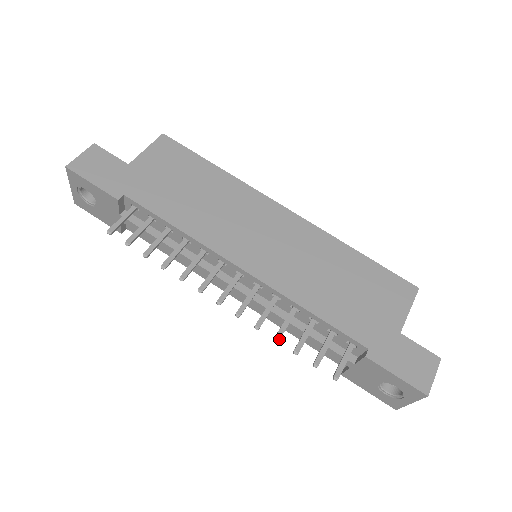
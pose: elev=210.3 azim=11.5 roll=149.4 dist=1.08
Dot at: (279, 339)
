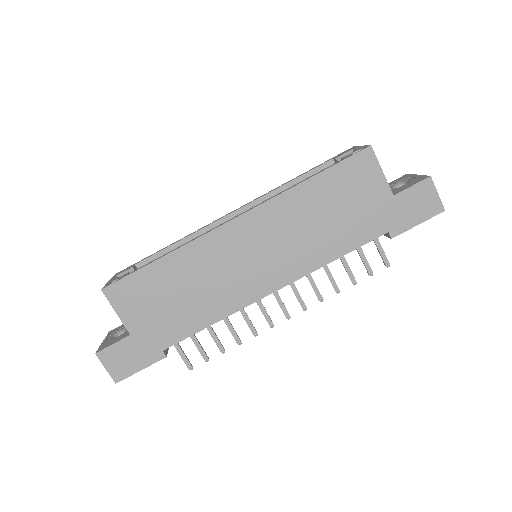
Dot at: (339, 290)
